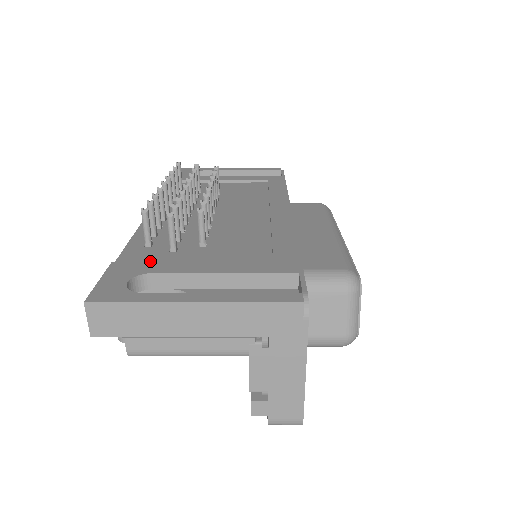
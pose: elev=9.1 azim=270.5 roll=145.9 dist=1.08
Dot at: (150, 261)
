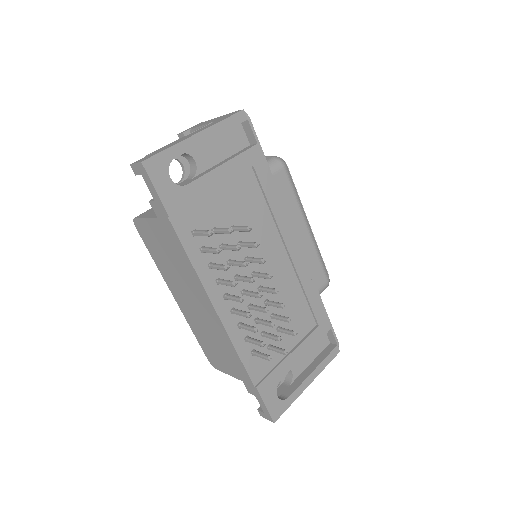
Dot at: (272, 372)
